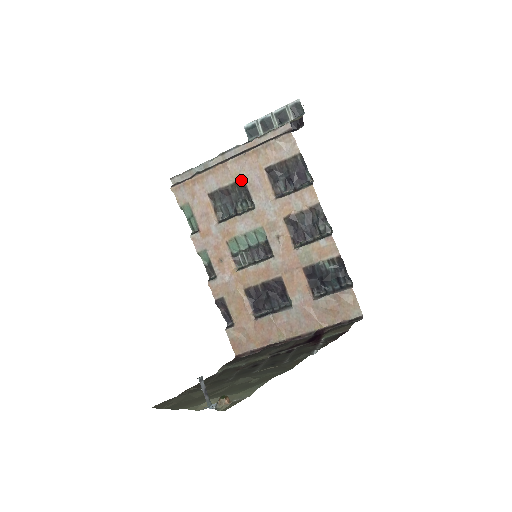
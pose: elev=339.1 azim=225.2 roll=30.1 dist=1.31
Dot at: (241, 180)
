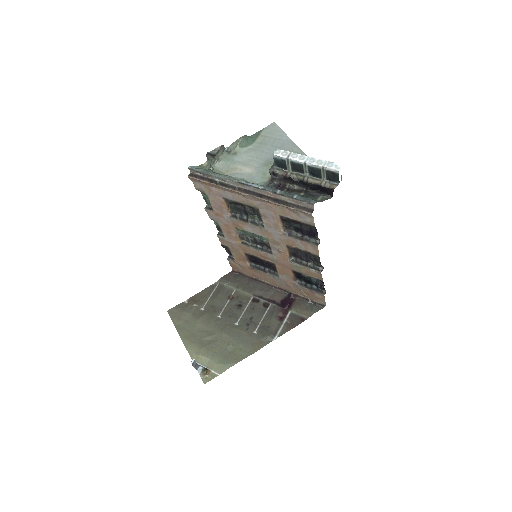
Dot at: (256, 208)
